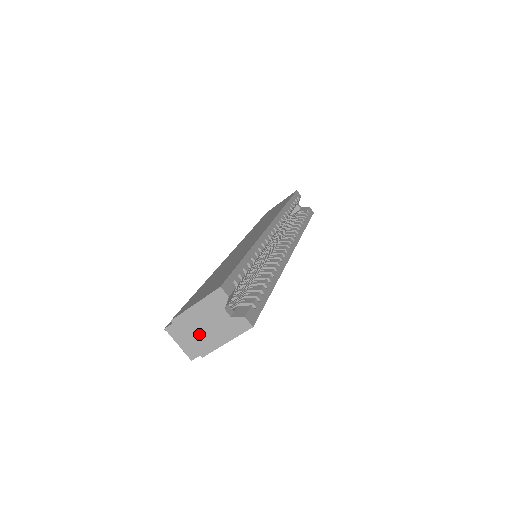
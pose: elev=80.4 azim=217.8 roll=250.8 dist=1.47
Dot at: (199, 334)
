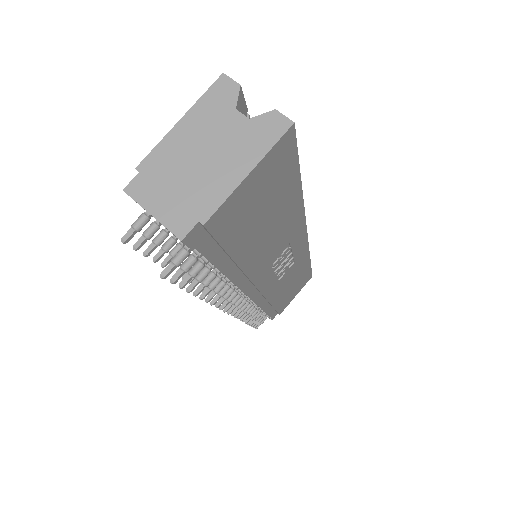
Dot at: (192, 175)
